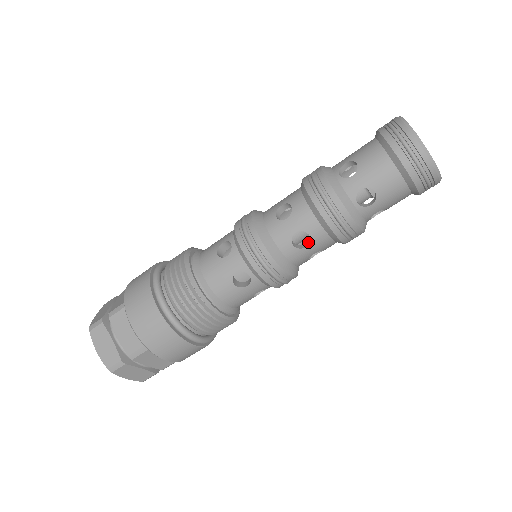
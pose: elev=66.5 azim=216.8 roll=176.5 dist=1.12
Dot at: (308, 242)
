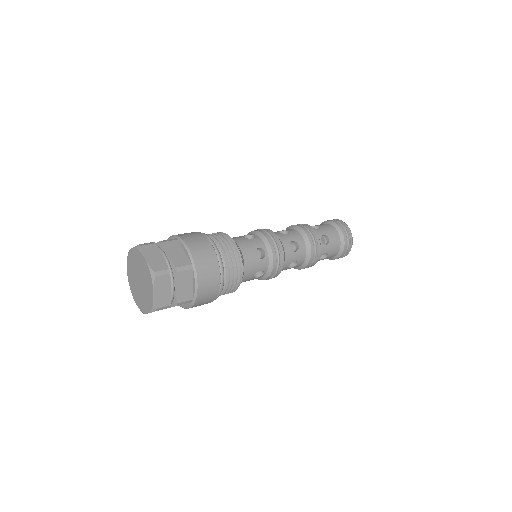
Dot at: (295, 251)
